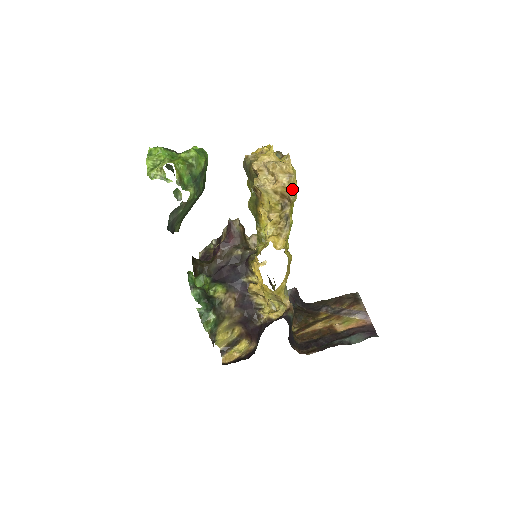
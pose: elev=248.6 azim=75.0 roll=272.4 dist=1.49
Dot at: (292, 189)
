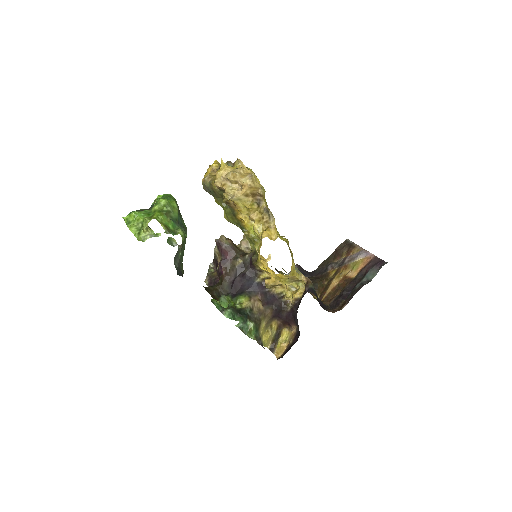
Dot at: (258, 185)
